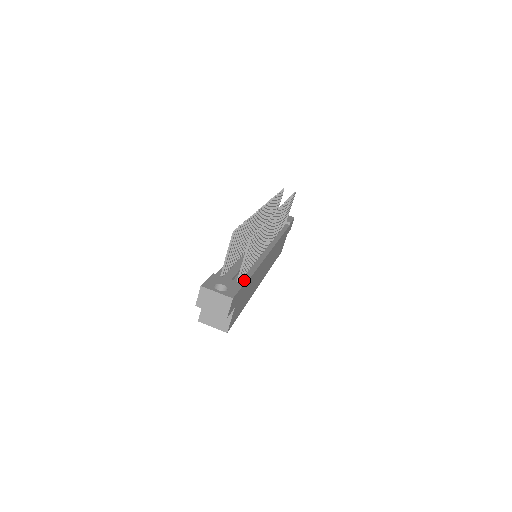
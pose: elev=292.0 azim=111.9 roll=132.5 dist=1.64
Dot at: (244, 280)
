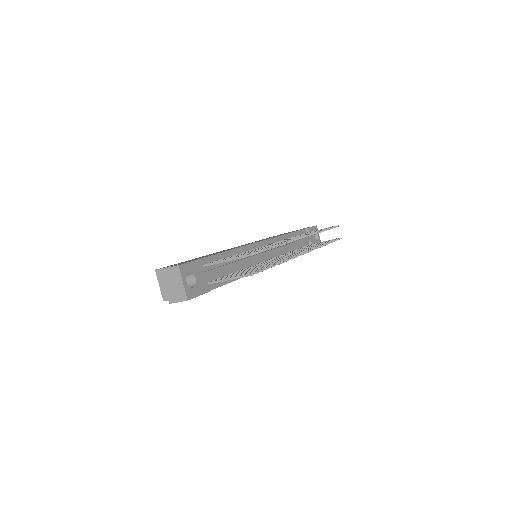
Dot at: (217, 284)
